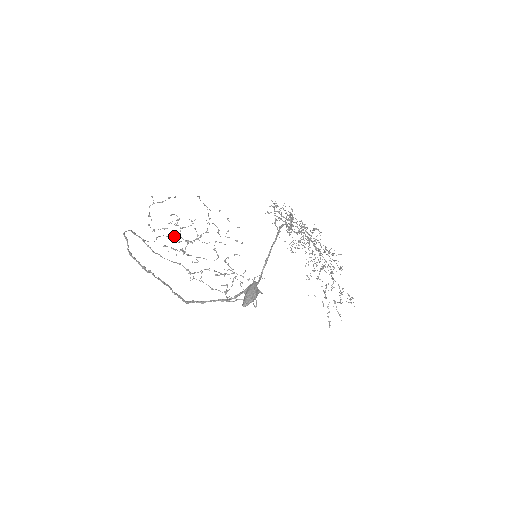
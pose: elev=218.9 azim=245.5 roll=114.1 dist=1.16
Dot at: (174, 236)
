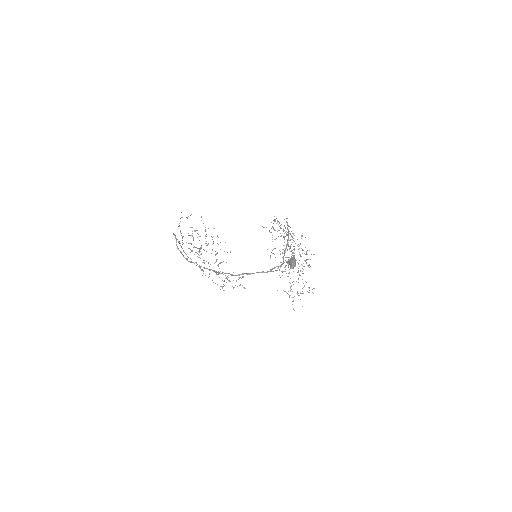
Dot at: (190, 243)
